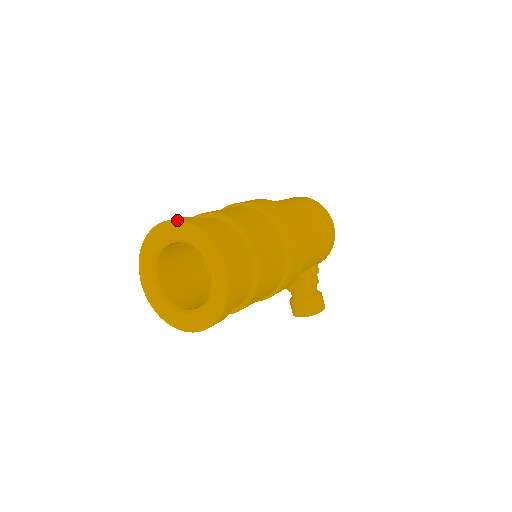
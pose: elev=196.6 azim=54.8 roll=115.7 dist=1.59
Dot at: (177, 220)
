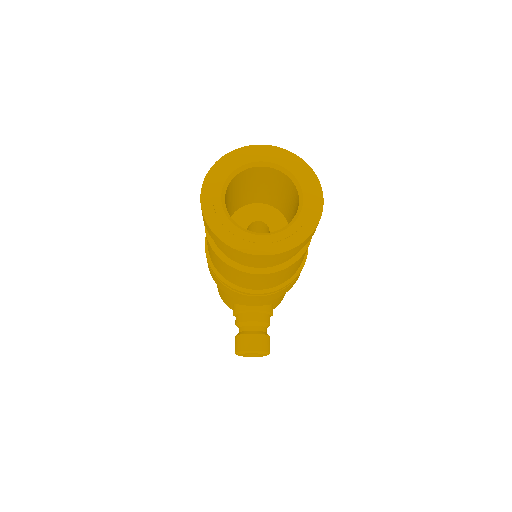
Dot at: (278, 147)
